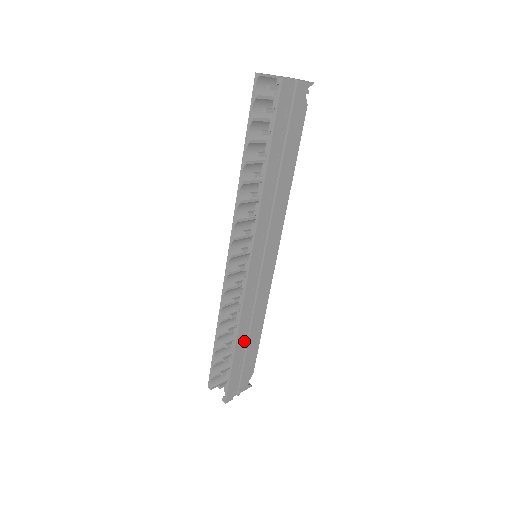
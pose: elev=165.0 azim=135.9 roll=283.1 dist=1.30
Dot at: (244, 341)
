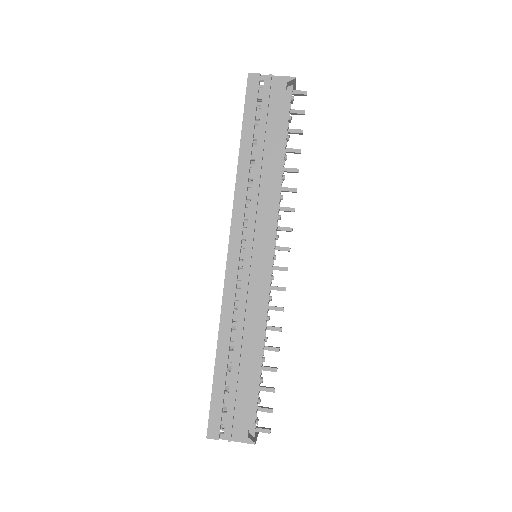
Dot at: (233, 356)
